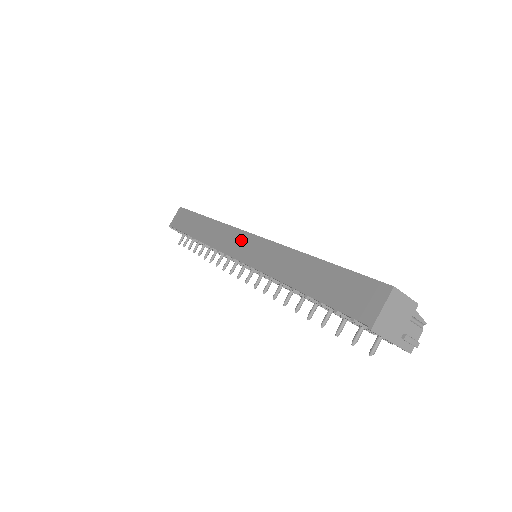
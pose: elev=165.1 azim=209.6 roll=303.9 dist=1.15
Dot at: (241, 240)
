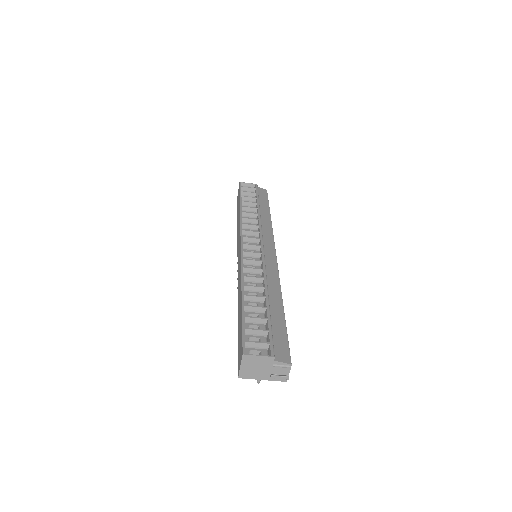
Dot at: (239, 249)
